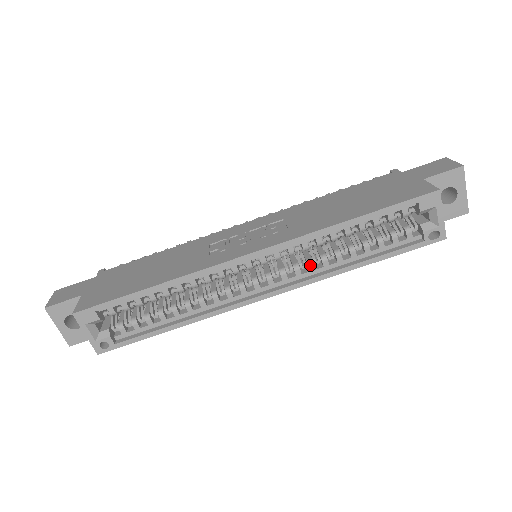
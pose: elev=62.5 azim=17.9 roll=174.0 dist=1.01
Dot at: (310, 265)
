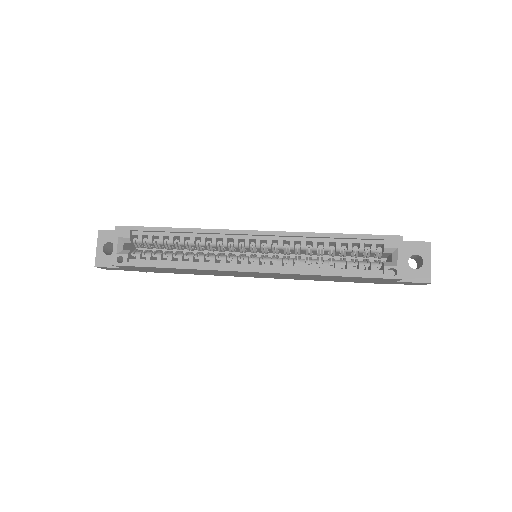
Dot at: (290, 261)
